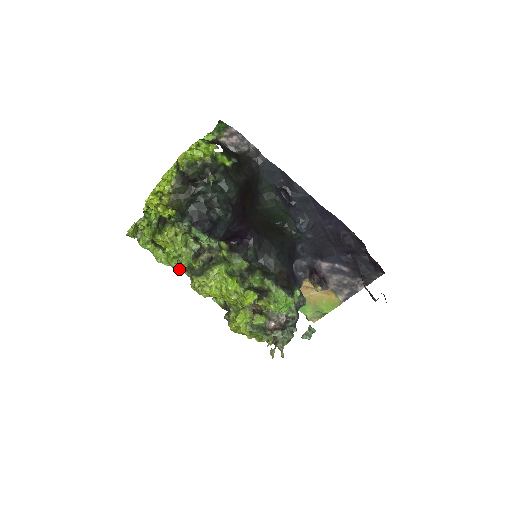
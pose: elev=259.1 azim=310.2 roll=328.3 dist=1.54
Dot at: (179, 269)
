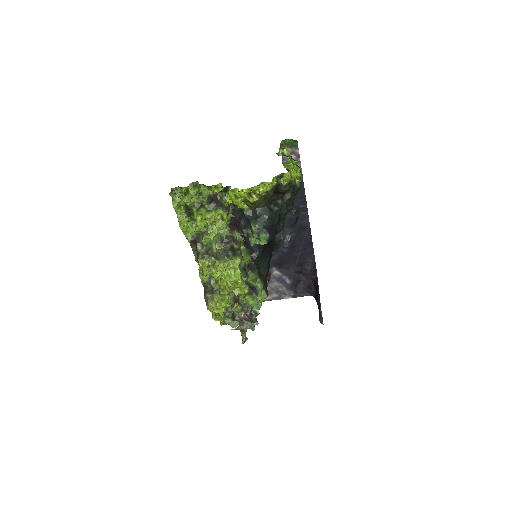
Dot at: (189, 239)
